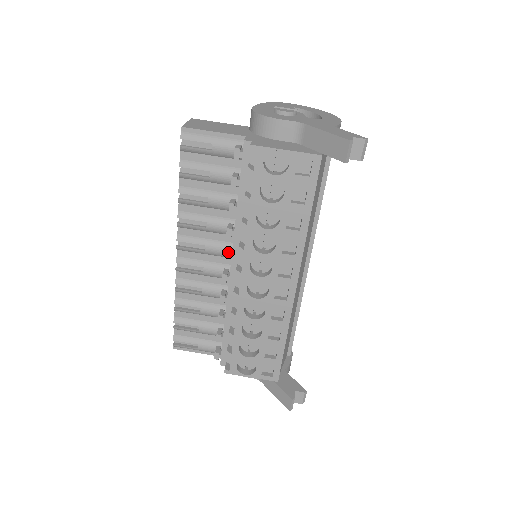
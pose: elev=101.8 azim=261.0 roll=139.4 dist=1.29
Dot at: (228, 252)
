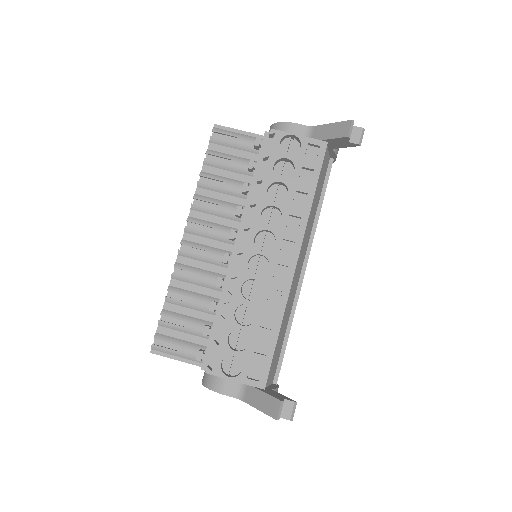
Dot at: (235, 230)
